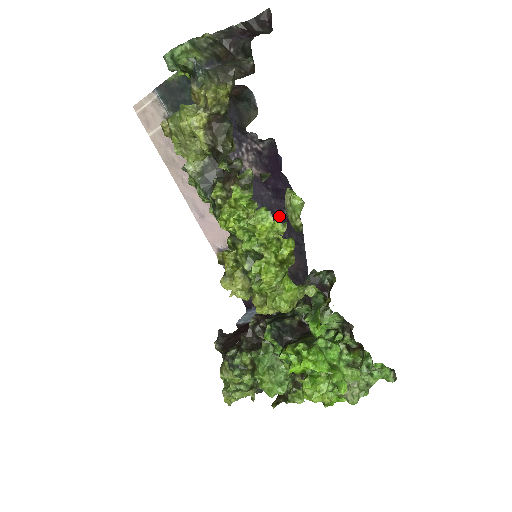
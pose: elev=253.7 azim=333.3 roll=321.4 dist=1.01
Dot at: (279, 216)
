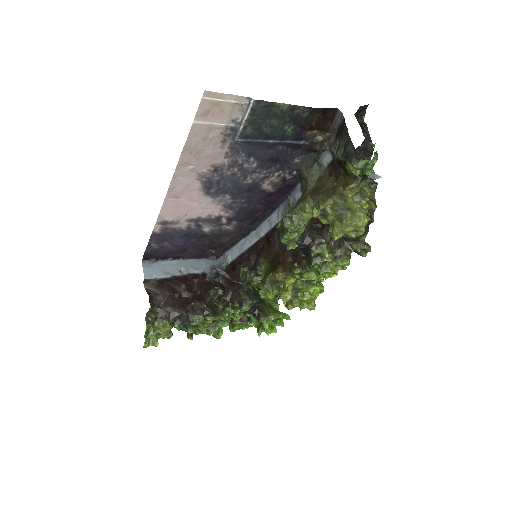
Dot at: (253, 214)
